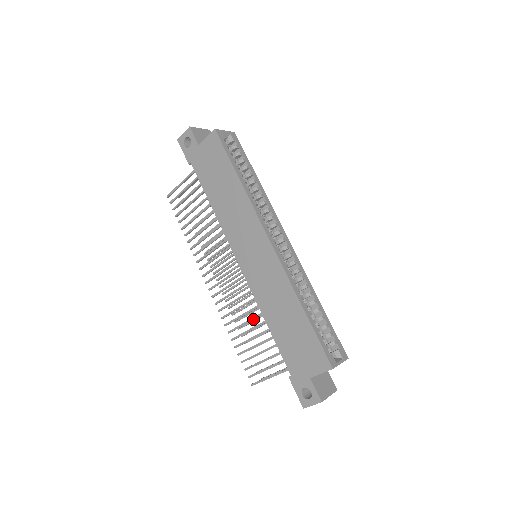
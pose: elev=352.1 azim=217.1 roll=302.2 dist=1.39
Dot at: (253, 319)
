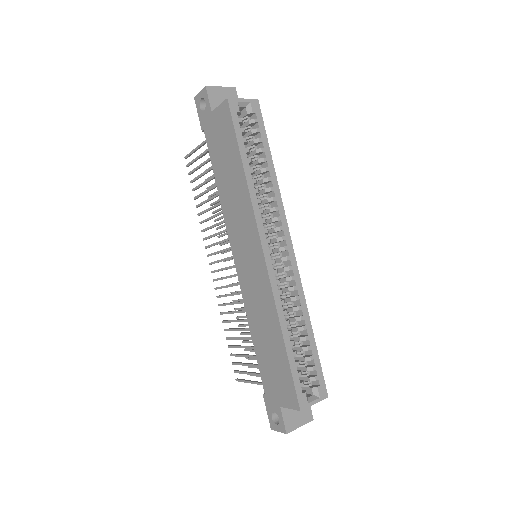
Dot at: (243, 321)
